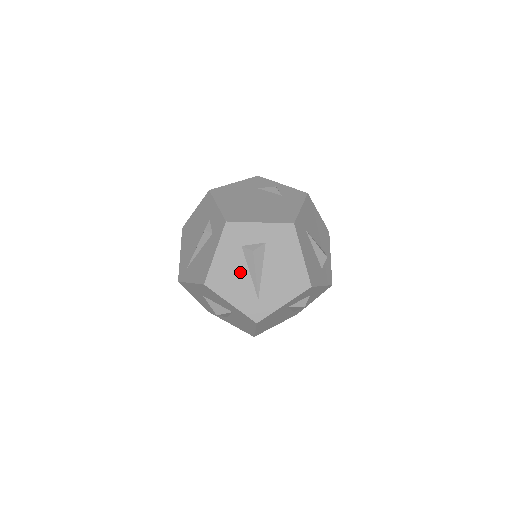
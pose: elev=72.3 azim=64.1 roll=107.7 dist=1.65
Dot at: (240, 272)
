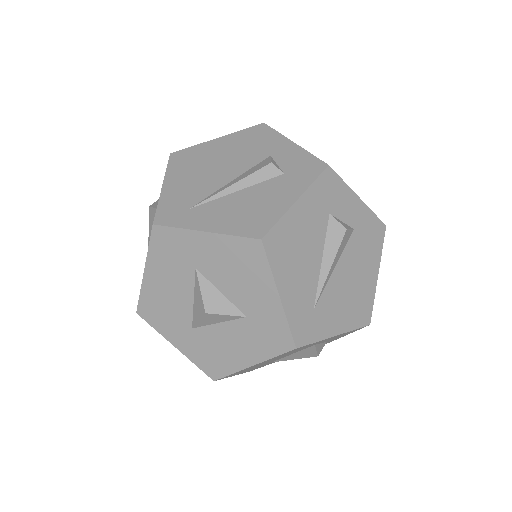
Dot at: (312, 251)
